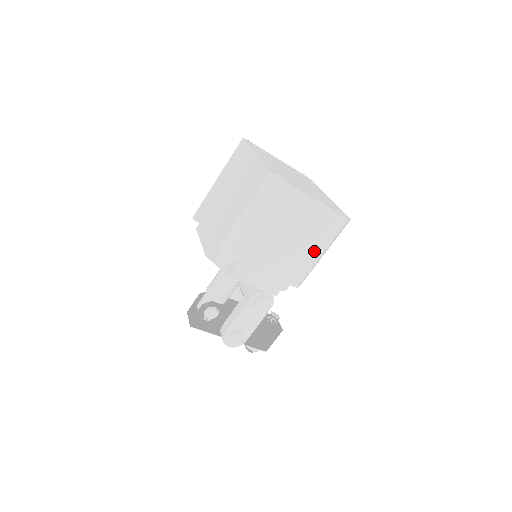
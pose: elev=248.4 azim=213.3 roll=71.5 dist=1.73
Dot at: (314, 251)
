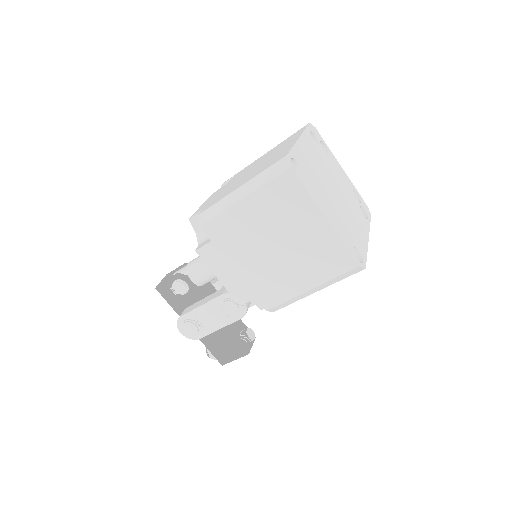
Dot at: (302, 279)
